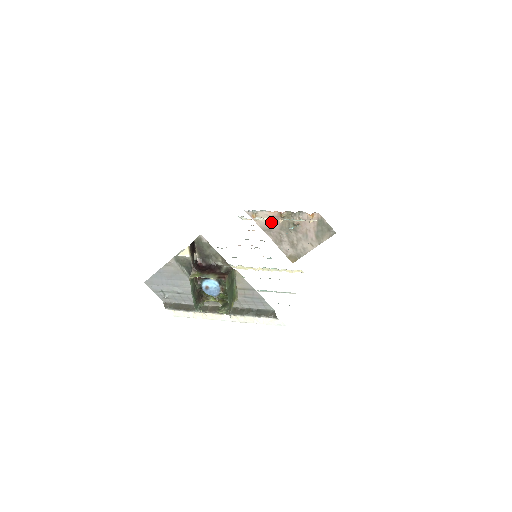
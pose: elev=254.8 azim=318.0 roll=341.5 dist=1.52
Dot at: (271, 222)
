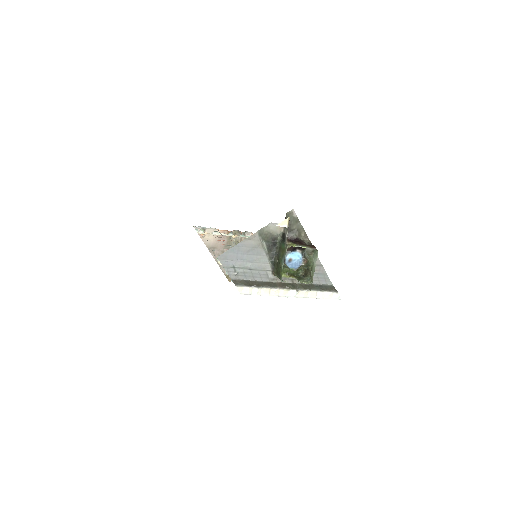
Dot at: occluded
